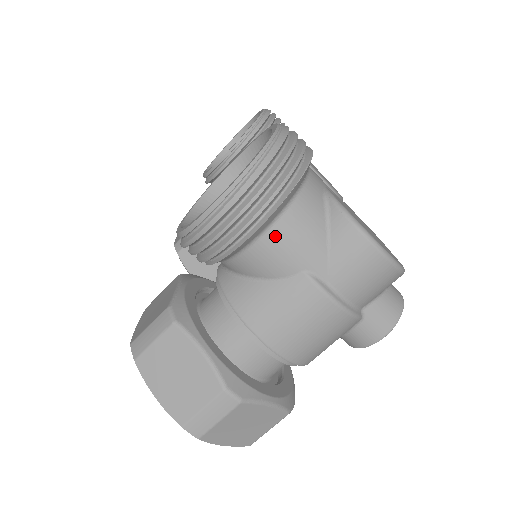
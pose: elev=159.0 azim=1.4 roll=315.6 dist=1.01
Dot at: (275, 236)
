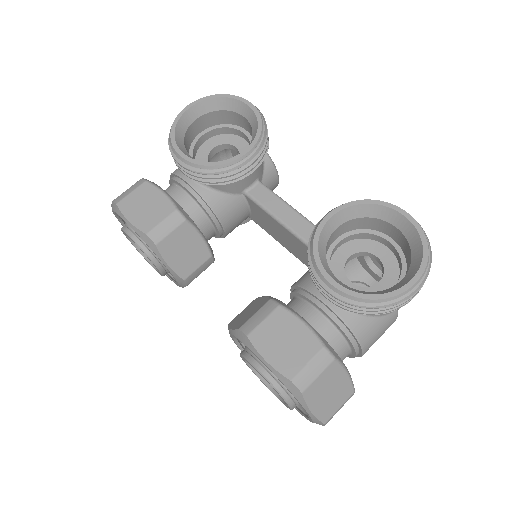
Dot at: occluded
